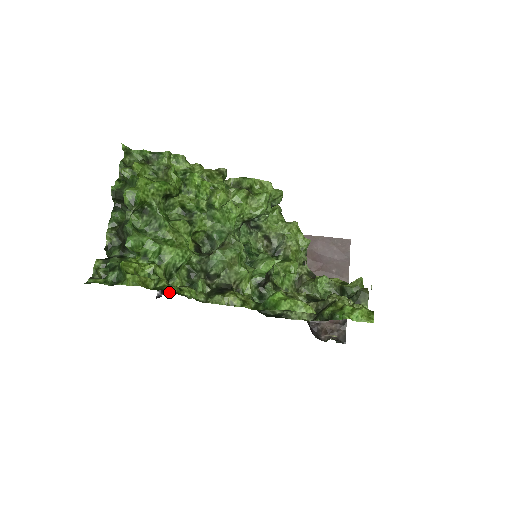
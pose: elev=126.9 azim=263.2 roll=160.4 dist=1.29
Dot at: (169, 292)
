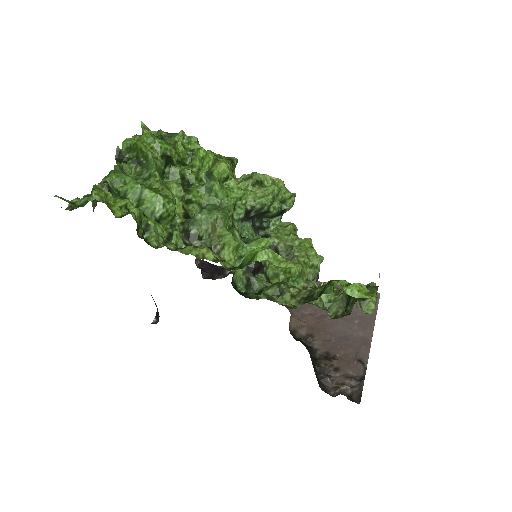
Dot at: (138, 235)
